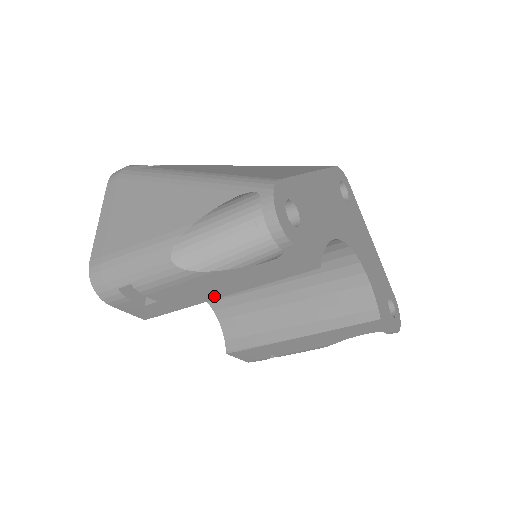
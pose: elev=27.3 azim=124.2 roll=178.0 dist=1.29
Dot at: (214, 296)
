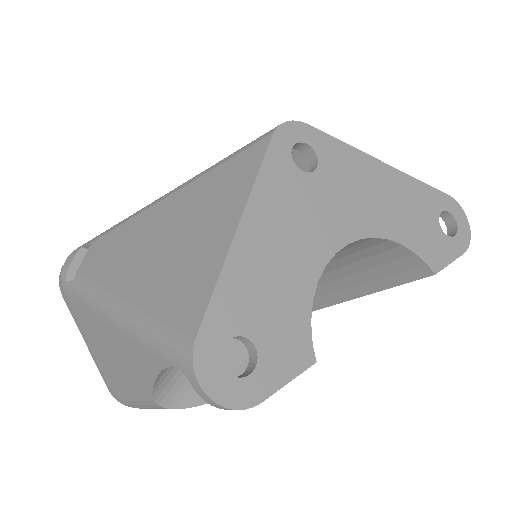
Dot at: occluded
